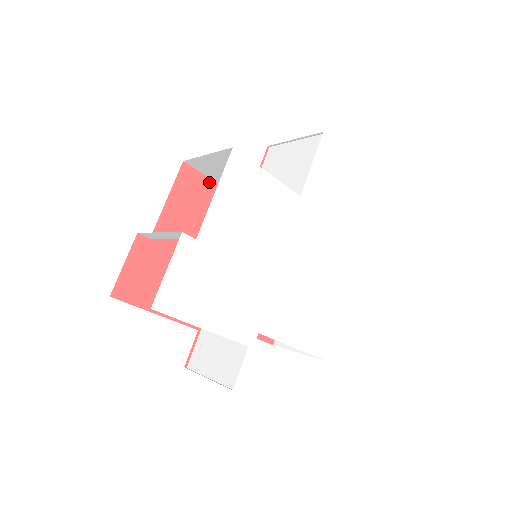
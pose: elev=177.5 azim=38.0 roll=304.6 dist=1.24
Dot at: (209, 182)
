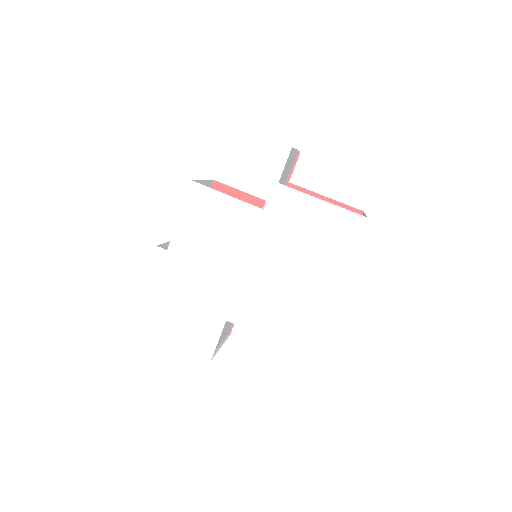
Dot at: (237, 193)
